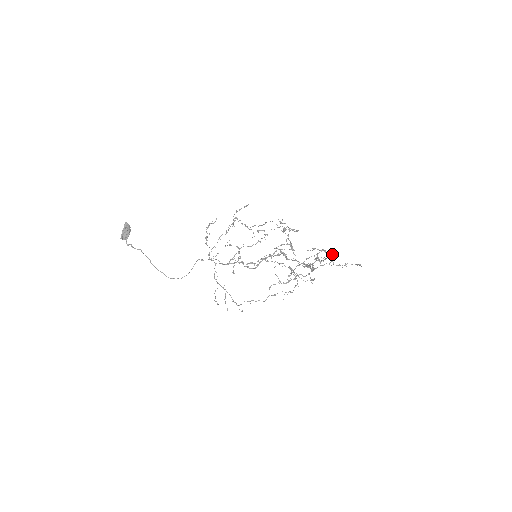
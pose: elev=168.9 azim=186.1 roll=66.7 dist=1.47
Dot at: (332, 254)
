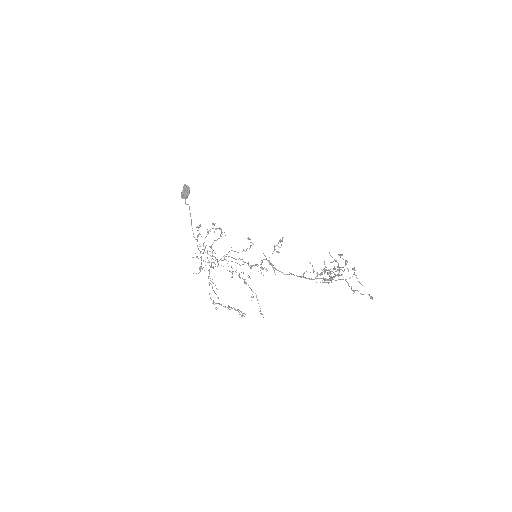
Dot at: (354, 269)
